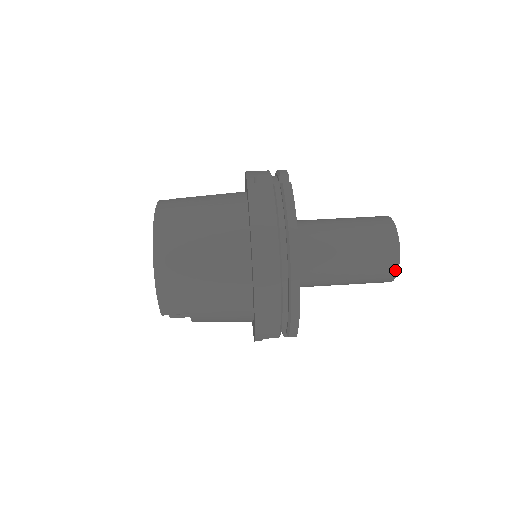
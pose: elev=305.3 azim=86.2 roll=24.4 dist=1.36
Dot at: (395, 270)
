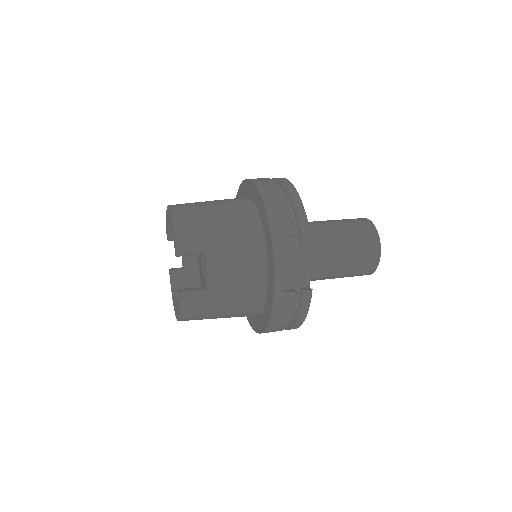
Dot at: (375, 231)
